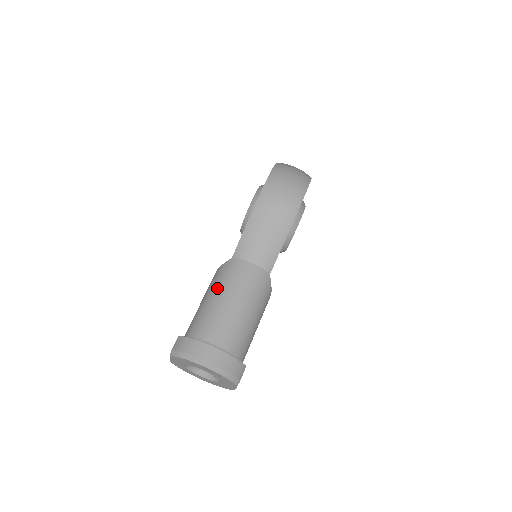
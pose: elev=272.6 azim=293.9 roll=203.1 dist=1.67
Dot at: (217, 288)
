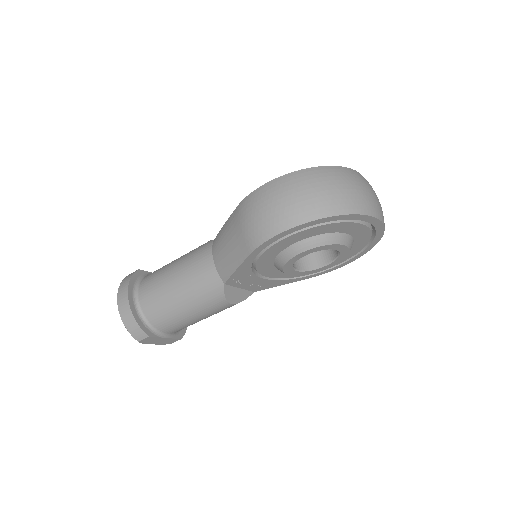
Dot at: (183, 257)
